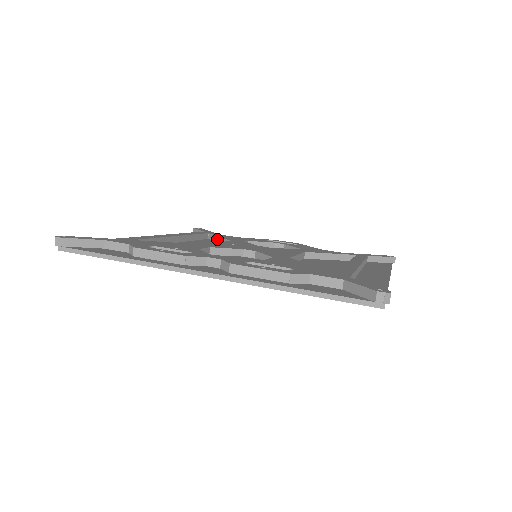
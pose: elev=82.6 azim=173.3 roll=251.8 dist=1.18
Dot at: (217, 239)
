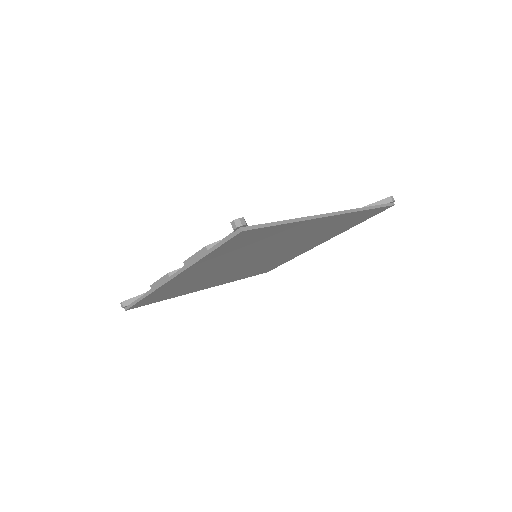
Dot at: occluded
